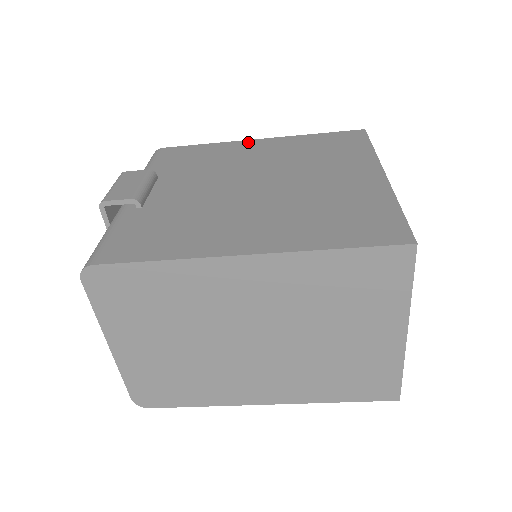
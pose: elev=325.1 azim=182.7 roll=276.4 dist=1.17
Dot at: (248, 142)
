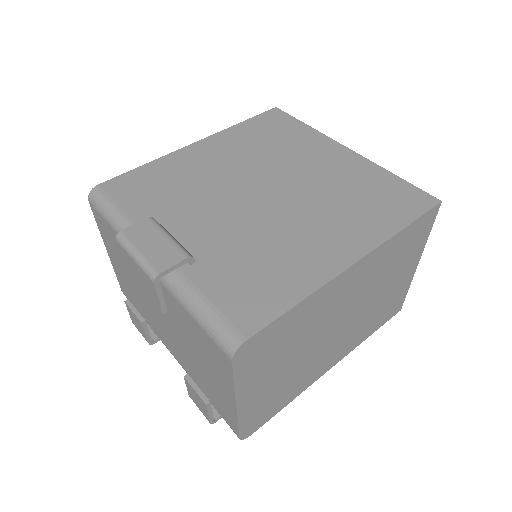
Dot at: (189, 149)
